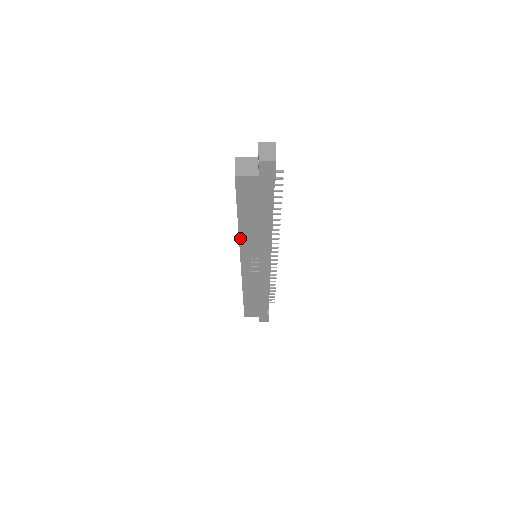
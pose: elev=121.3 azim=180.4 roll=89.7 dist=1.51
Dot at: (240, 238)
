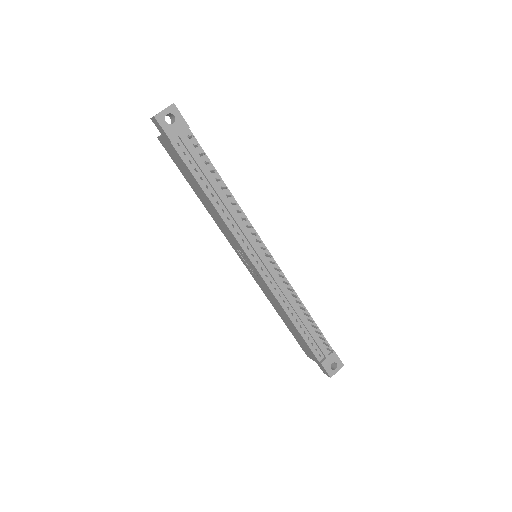
Dot at: (214, 219)
